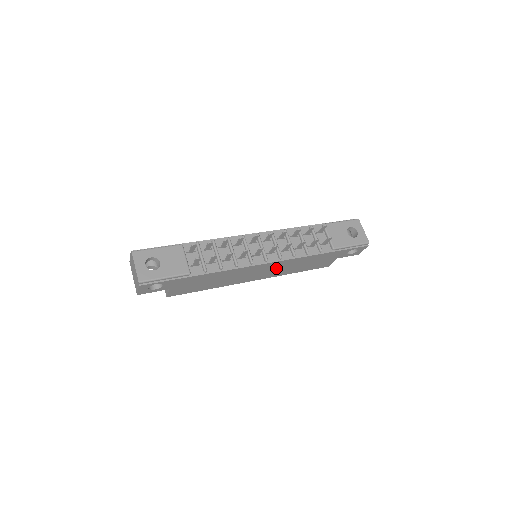
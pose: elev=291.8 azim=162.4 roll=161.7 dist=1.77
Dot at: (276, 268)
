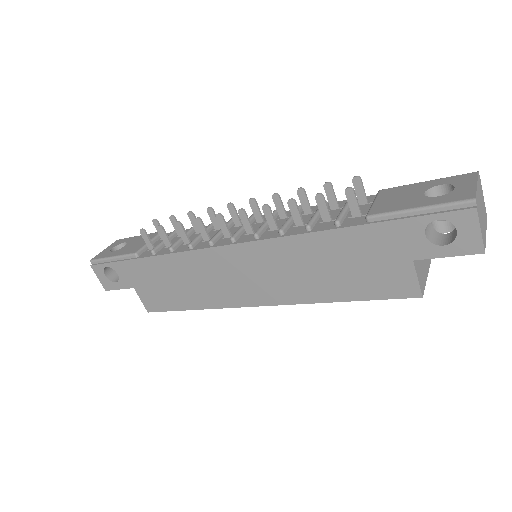
Dot at: (270, 269)
